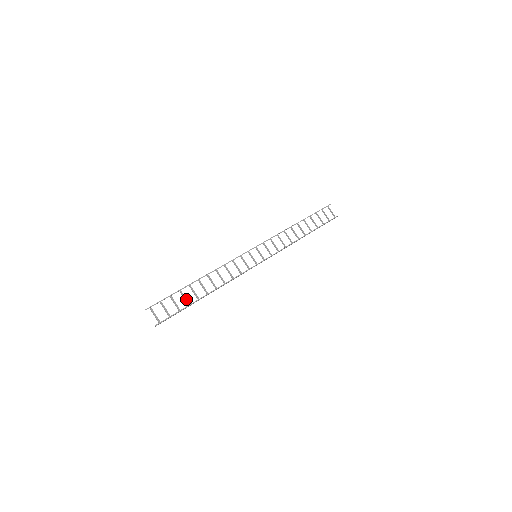
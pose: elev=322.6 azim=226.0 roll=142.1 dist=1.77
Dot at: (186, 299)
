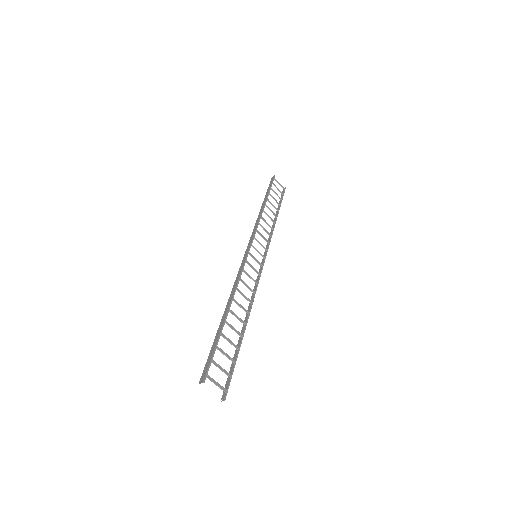
Dot at: (231, 342)
